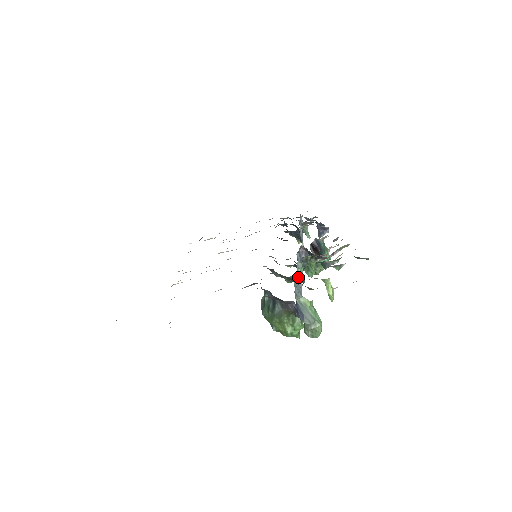
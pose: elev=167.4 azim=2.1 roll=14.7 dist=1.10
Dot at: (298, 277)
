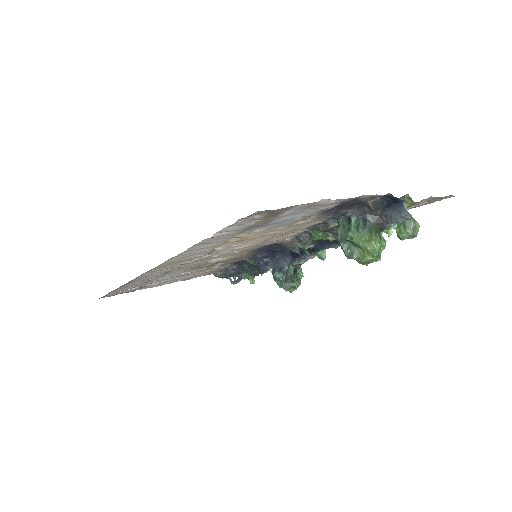
Dot at: occluded
